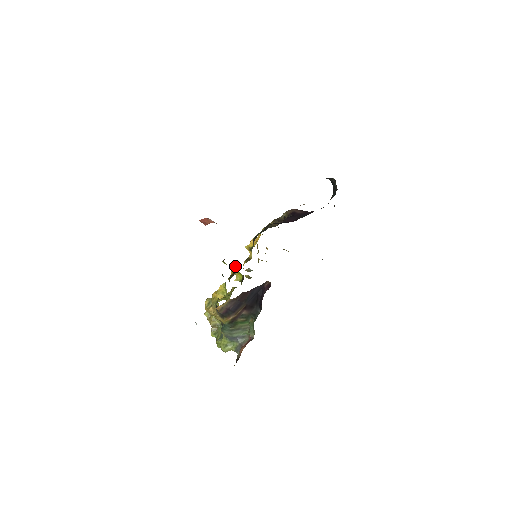
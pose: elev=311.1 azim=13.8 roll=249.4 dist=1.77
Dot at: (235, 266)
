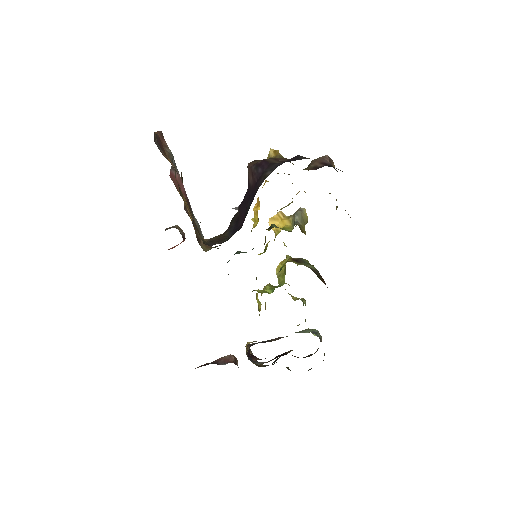
Dot at: occluded
